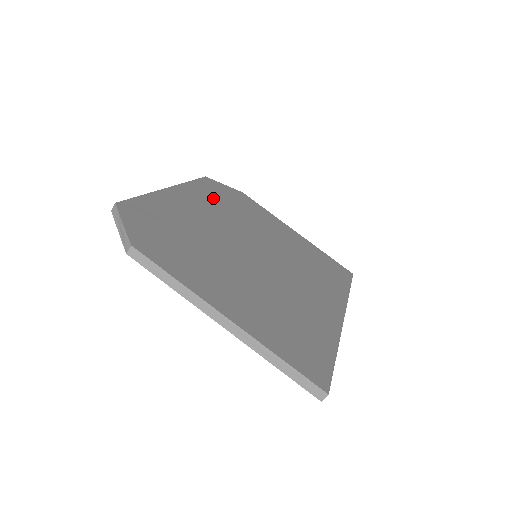
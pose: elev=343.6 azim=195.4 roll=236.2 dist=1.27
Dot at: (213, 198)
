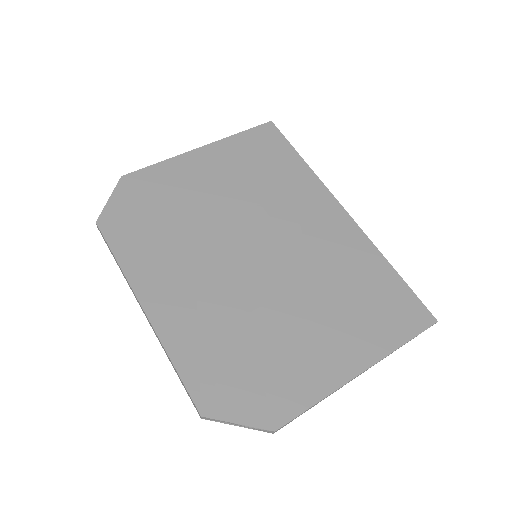
Dot at: (151, 247)
